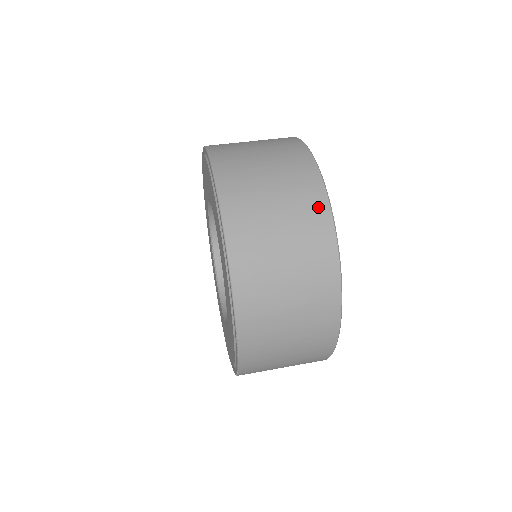
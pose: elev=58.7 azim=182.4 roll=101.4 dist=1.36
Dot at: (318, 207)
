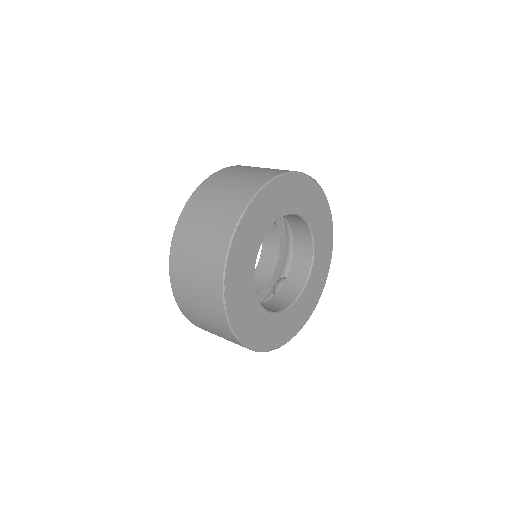
Dot at: (286, 170)
